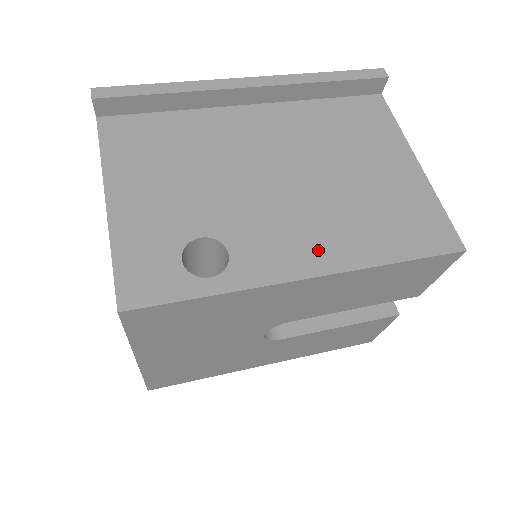
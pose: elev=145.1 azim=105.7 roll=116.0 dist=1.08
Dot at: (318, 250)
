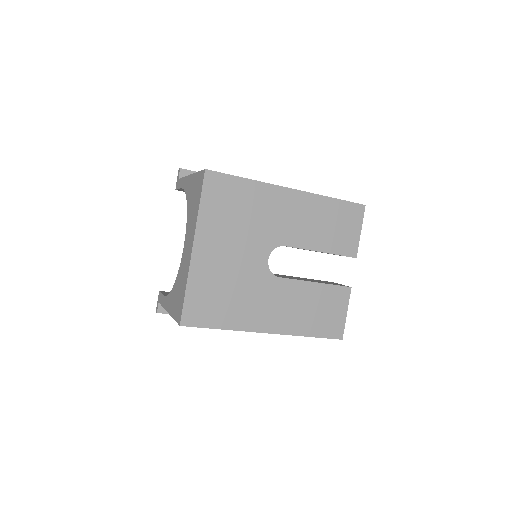
Dot at: occluded
